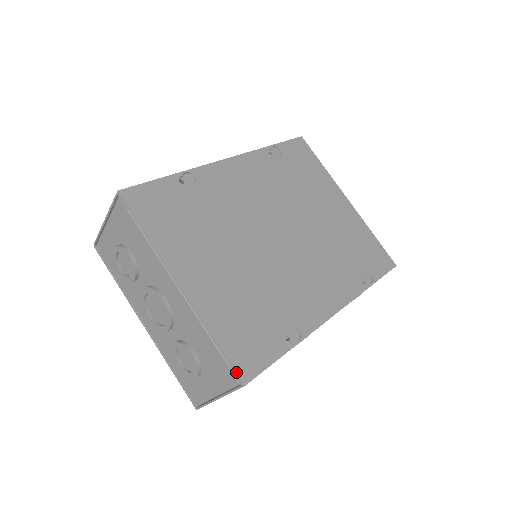
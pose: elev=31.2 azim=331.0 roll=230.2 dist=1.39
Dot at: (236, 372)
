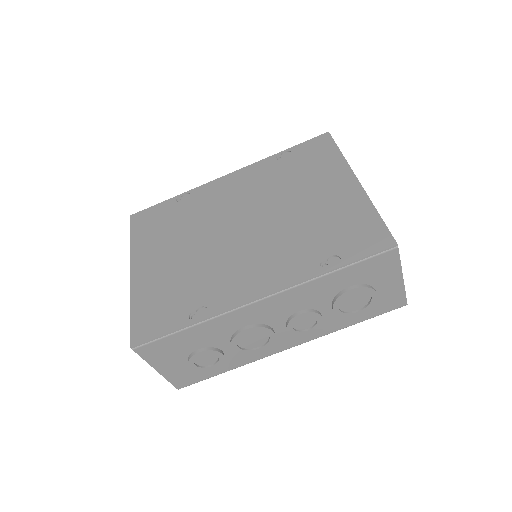
Dot at: (131, 336)
